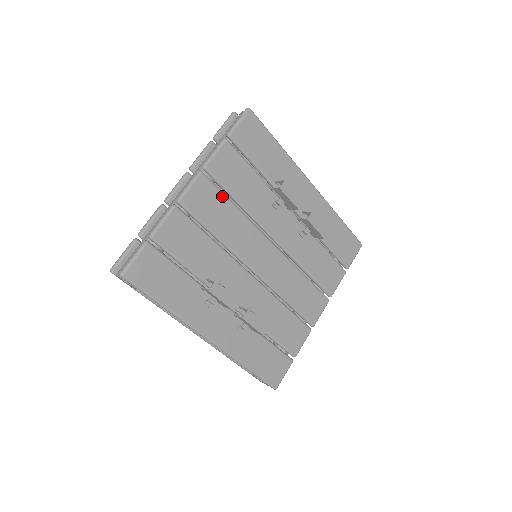
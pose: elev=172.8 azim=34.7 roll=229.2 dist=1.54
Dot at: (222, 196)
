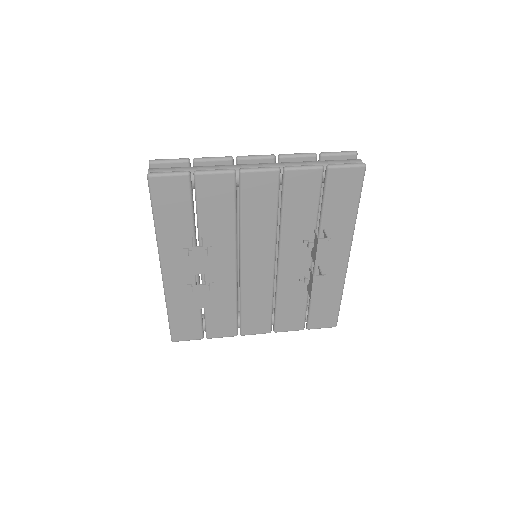
Dot at: (275, 199)
